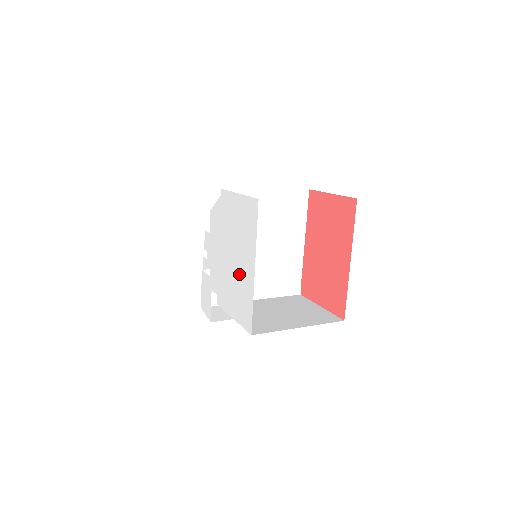
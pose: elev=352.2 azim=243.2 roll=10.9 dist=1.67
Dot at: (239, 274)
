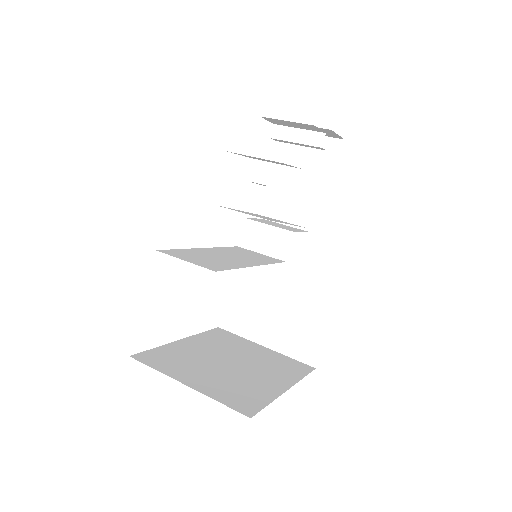
Dot at: occluded
